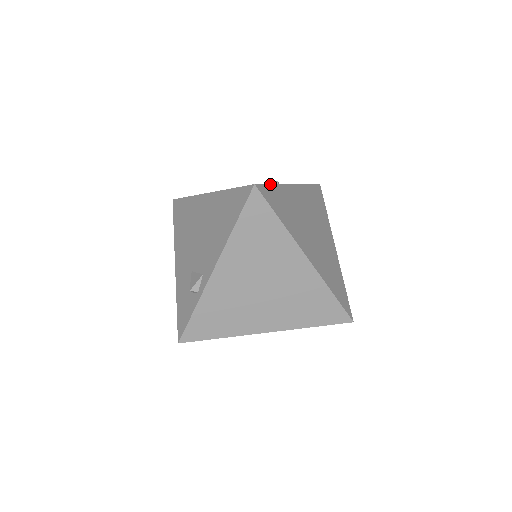
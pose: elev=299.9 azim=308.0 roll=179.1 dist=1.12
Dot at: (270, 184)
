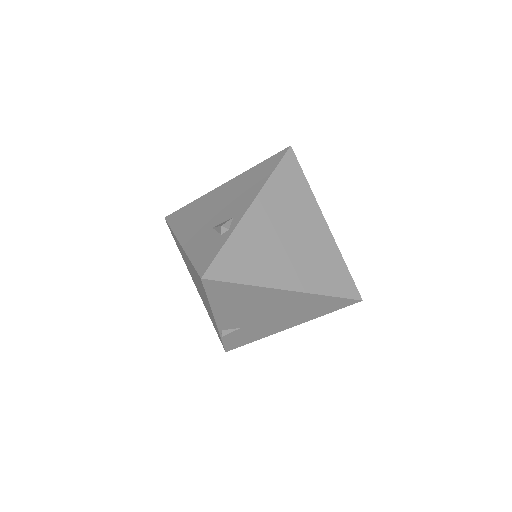
Dot at: occluded
